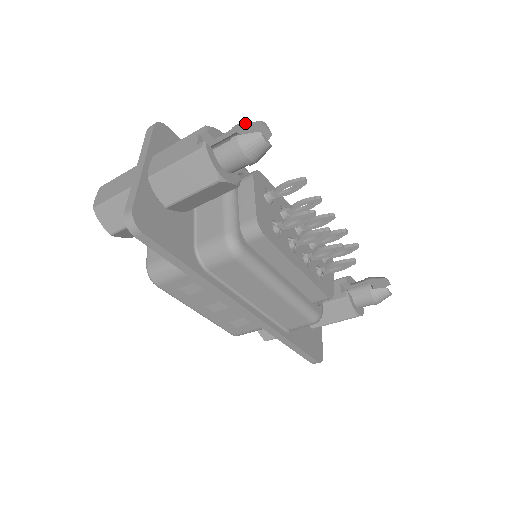
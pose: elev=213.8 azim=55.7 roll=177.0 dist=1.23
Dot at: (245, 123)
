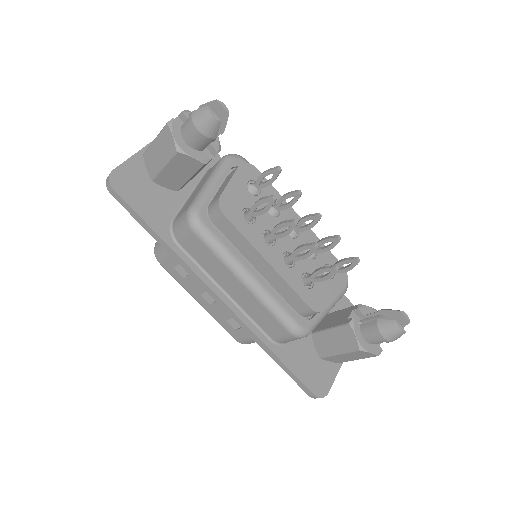
Dot at: (206, 103)
